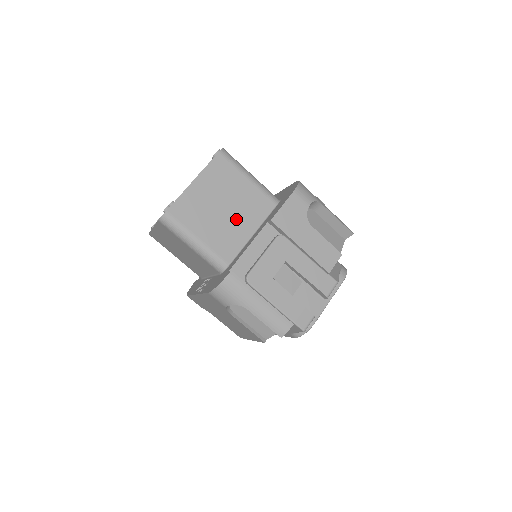
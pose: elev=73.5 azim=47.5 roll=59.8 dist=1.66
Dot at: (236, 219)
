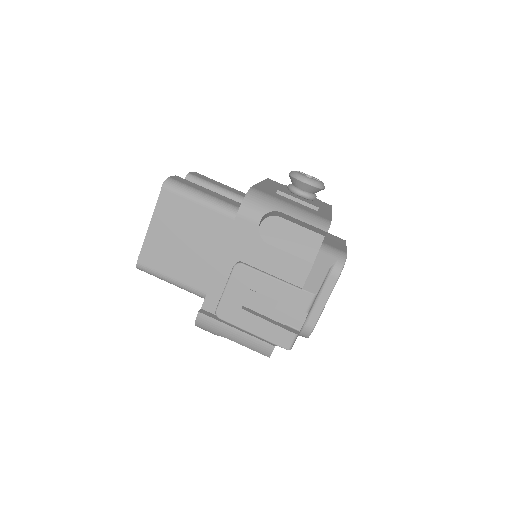
Dot at: (201, 249)
